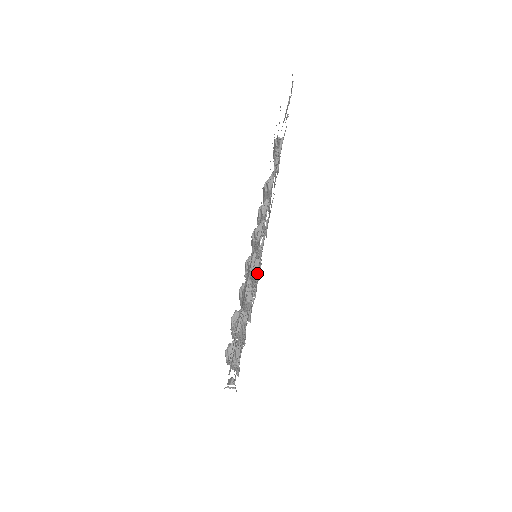
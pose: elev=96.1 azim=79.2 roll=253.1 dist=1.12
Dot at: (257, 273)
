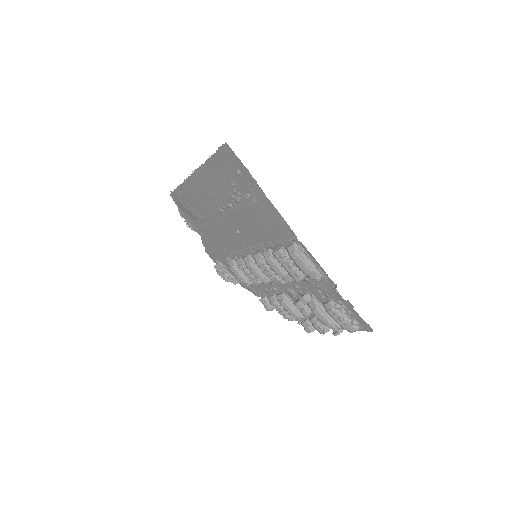
Dot at: (284, 293)
